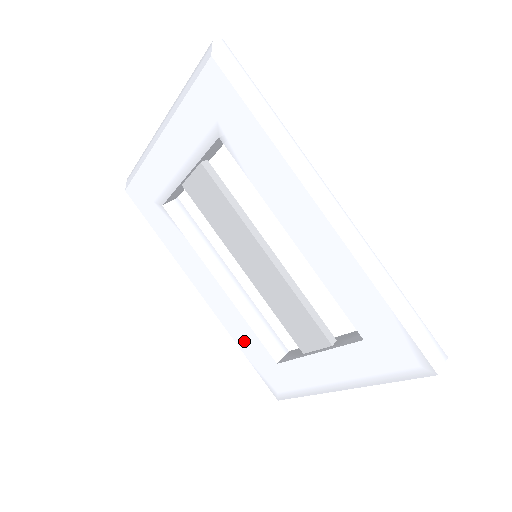
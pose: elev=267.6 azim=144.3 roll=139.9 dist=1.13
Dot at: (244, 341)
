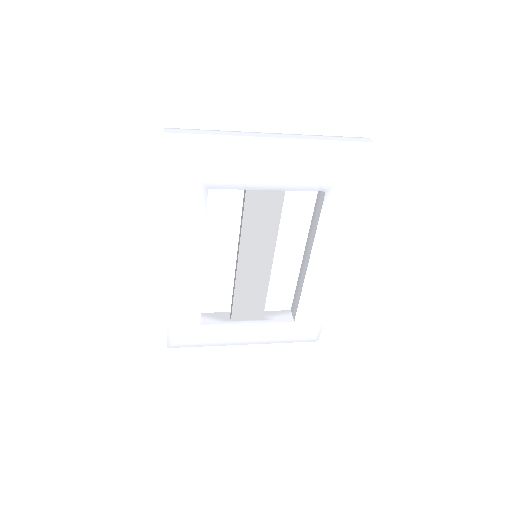
Dot at: (180, 306)
